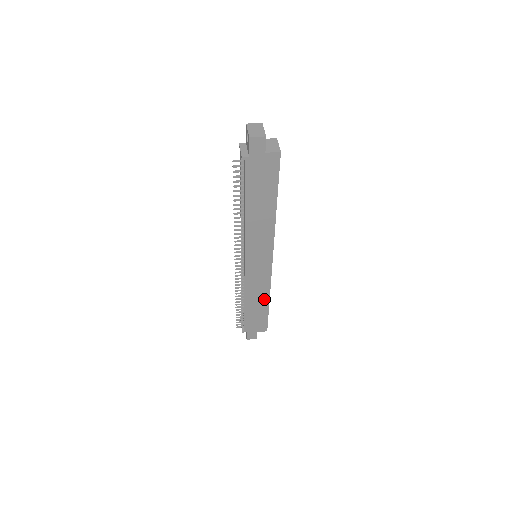
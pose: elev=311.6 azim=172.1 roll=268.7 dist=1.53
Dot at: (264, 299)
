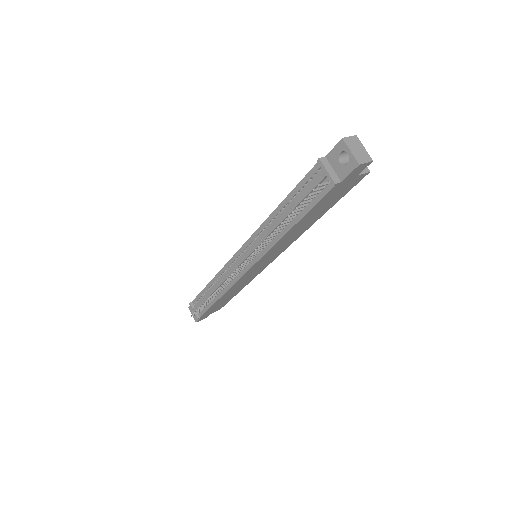
Dot at: (239, 289)
